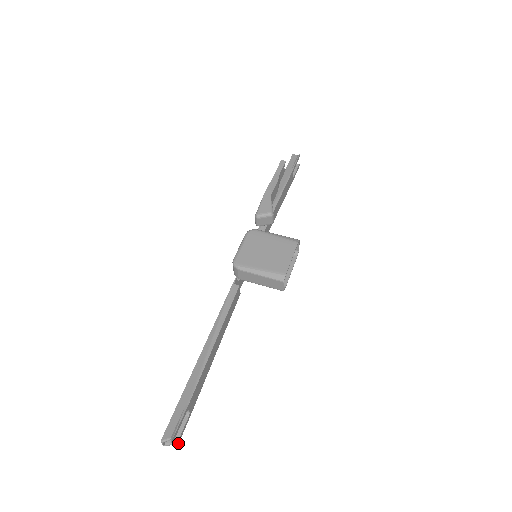
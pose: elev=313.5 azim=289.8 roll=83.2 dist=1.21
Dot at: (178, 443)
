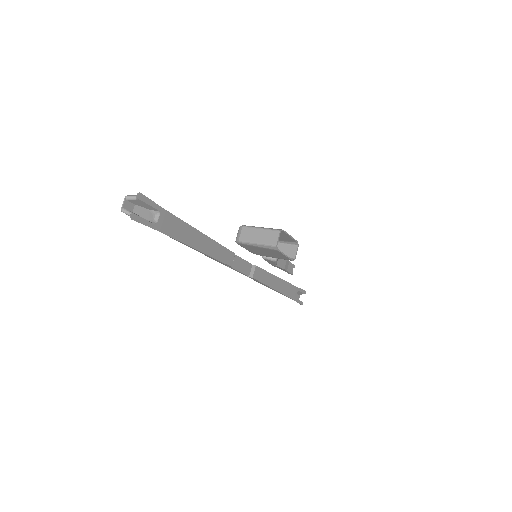
Dot at: (134, 219)
